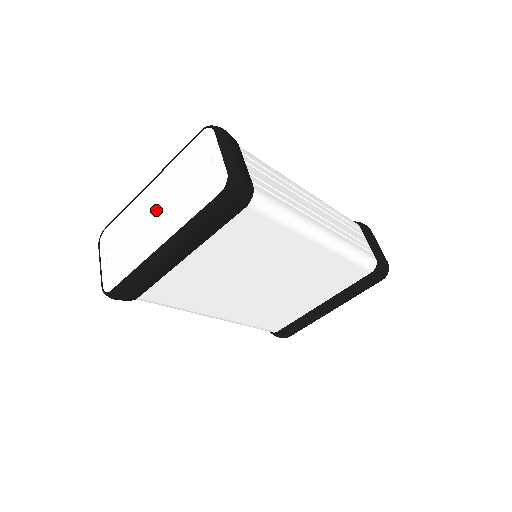
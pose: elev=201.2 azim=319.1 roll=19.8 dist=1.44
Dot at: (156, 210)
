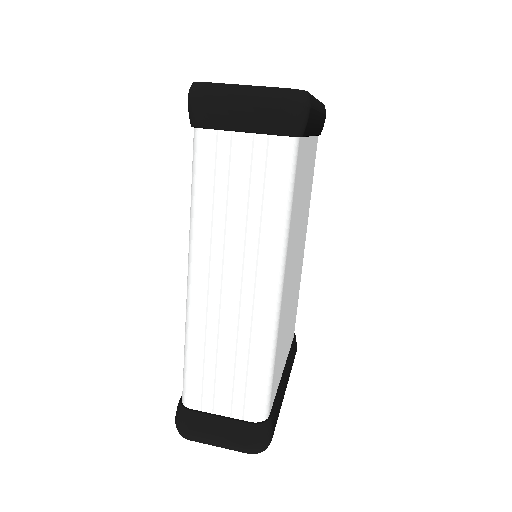
Dot at: occluded
